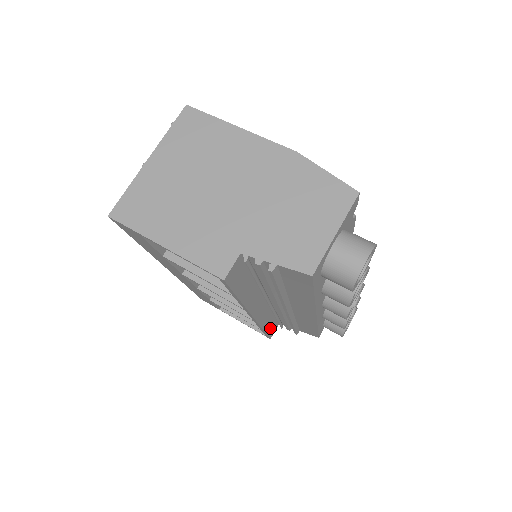
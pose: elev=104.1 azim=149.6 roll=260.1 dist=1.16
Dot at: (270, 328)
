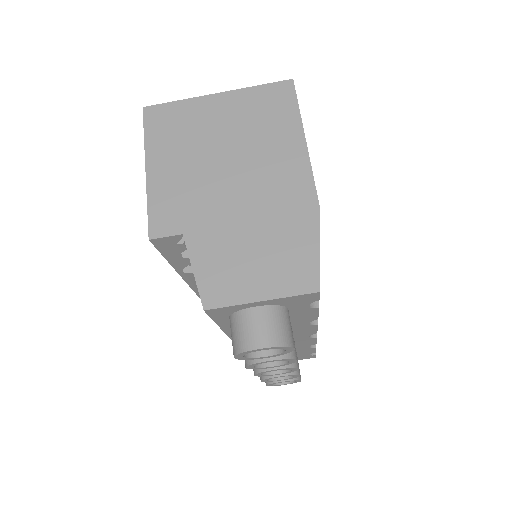
Dot at: occluded
